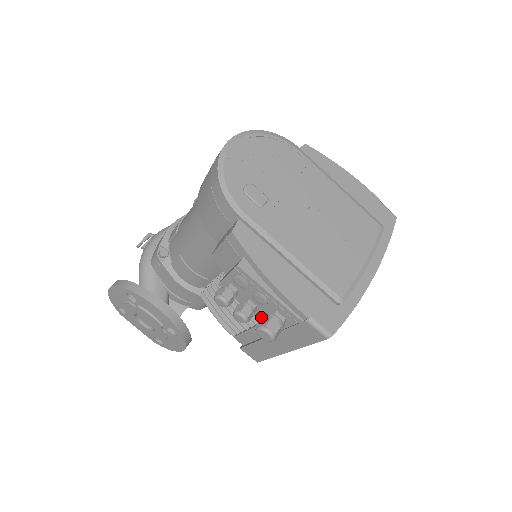
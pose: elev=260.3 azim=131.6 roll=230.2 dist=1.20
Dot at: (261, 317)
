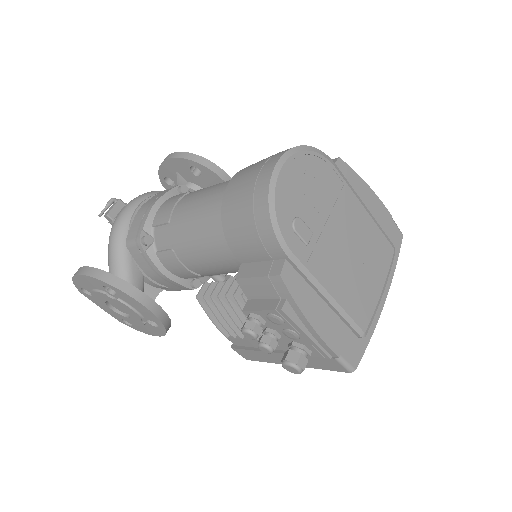
Dot at: (289, 351)
